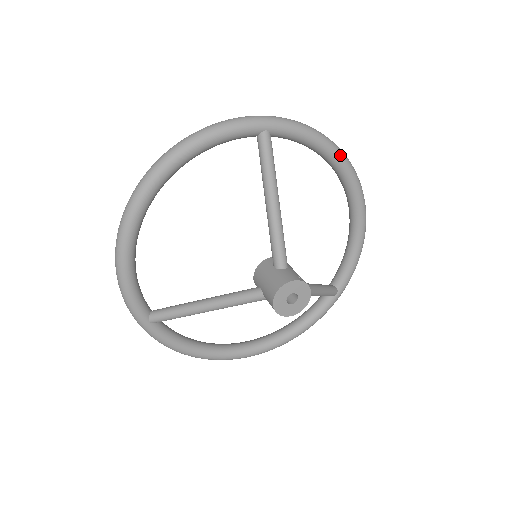
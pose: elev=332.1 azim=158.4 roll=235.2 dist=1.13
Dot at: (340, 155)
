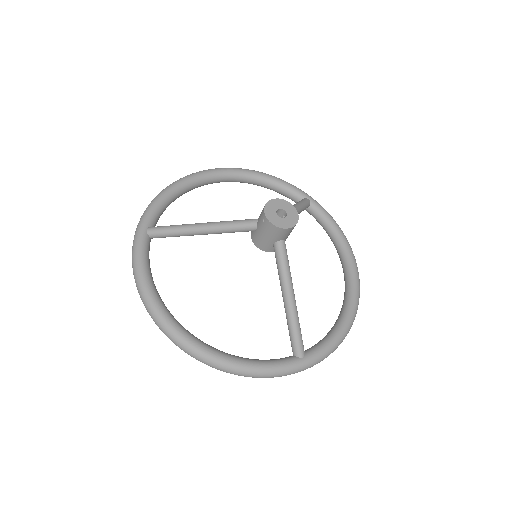
Dot at: (351, 249)
